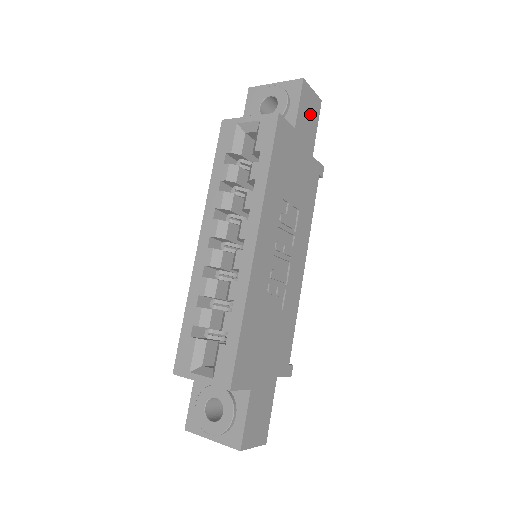
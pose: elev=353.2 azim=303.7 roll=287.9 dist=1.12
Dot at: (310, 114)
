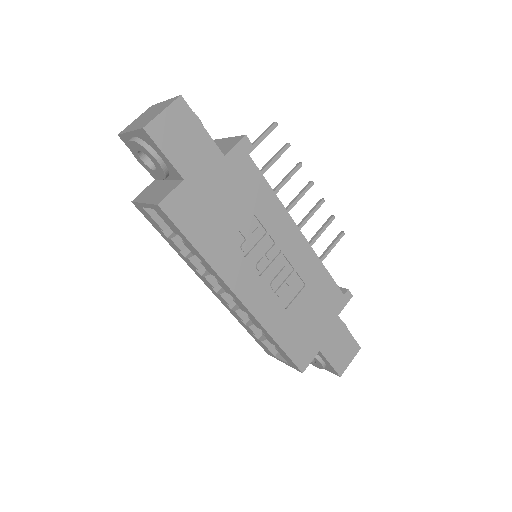
Dot at: (184, 135)
